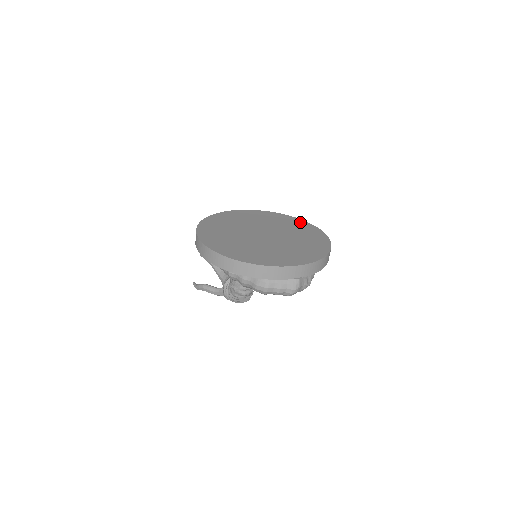
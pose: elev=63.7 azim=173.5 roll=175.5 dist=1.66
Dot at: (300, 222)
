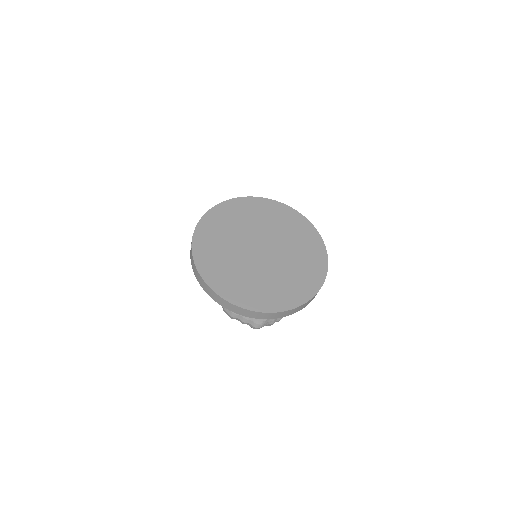
Dot at: (314, 237)
